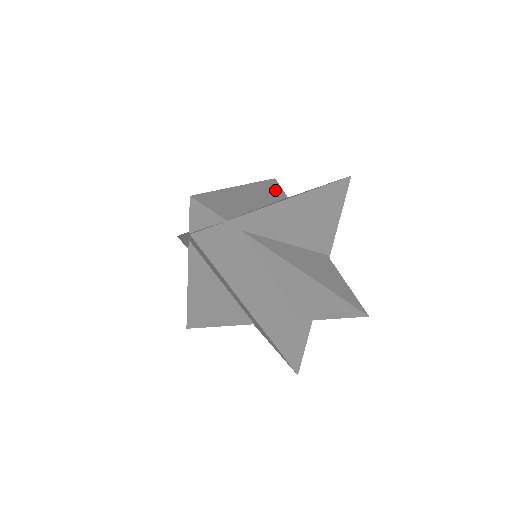
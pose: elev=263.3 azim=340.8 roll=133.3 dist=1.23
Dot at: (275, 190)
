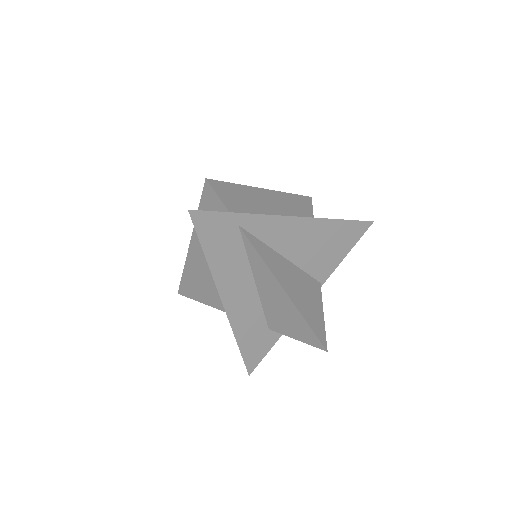
Dot at: (304, 207)
